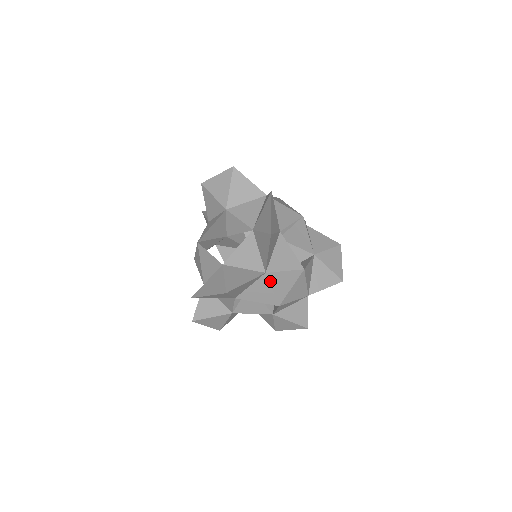
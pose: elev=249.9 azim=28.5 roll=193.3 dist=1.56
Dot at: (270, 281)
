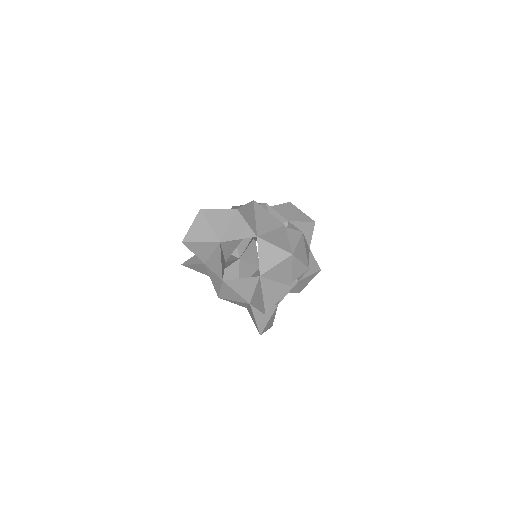
Dot at: (297, 257)
